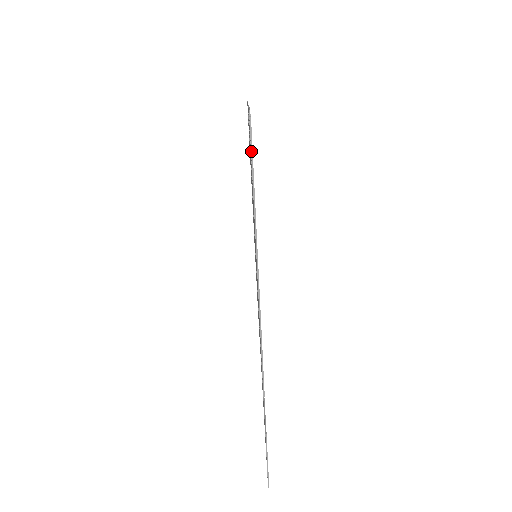
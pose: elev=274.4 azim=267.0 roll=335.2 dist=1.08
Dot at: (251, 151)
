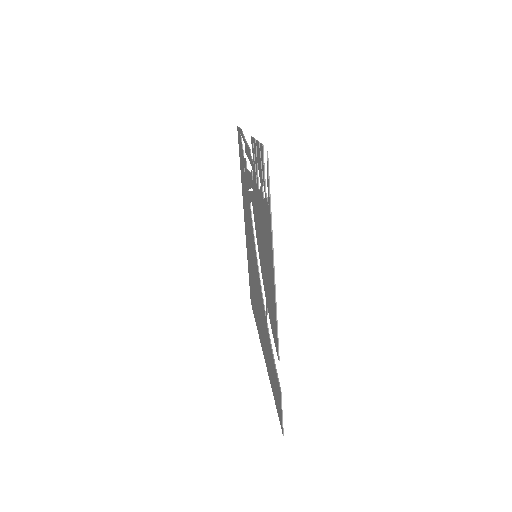
Dot at: (268, 176)
